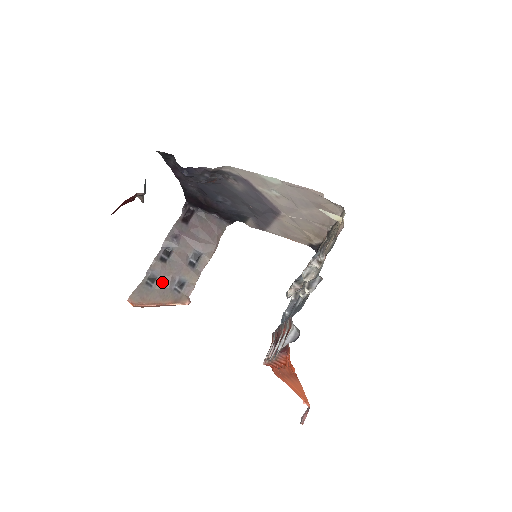
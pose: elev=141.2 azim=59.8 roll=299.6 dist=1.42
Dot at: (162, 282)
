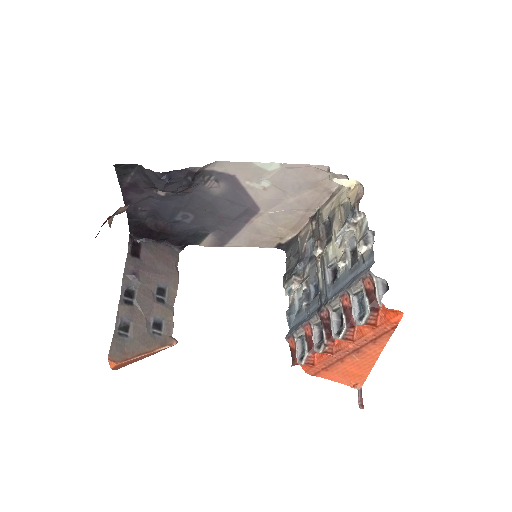
Dot at: (137, 328)
